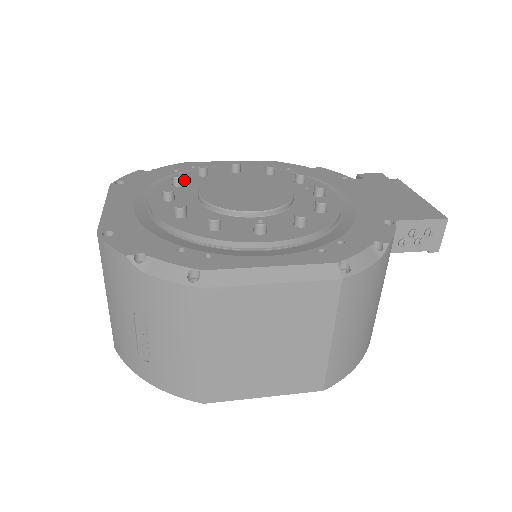
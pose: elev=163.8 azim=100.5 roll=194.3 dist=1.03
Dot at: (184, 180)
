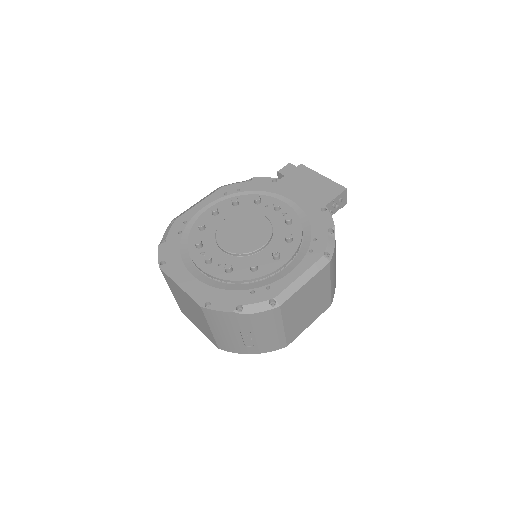
Dot at: occluded
